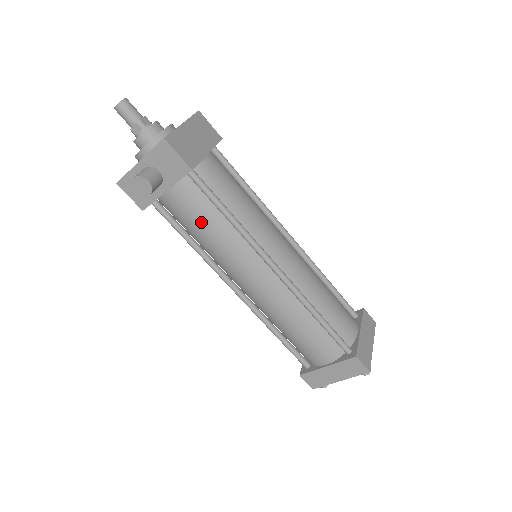
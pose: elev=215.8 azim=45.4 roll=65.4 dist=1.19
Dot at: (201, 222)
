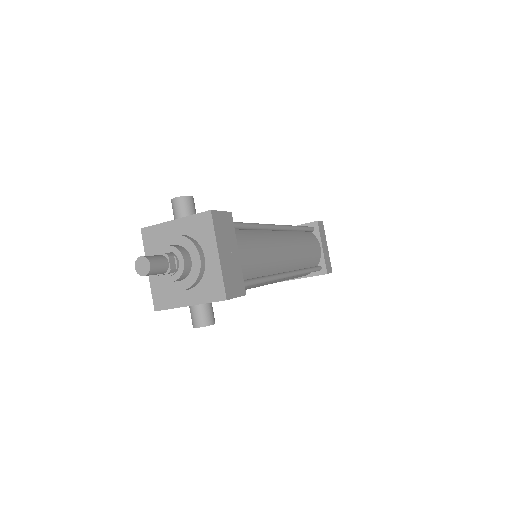
Dot at: occluded
